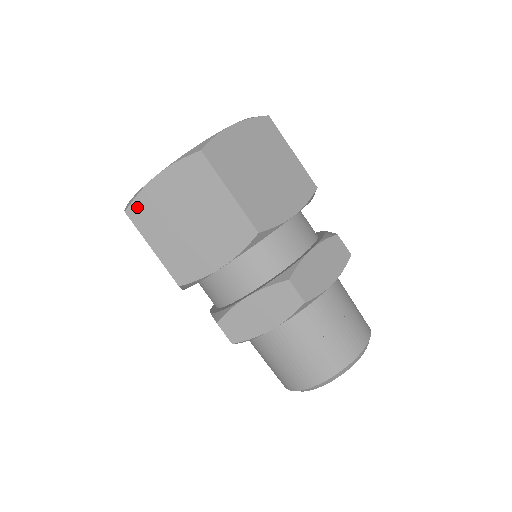
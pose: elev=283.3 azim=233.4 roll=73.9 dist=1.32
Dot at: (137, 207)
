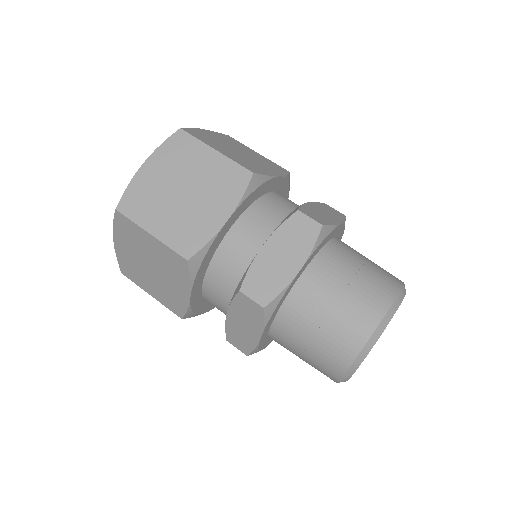
Dot at: (128, 199)
